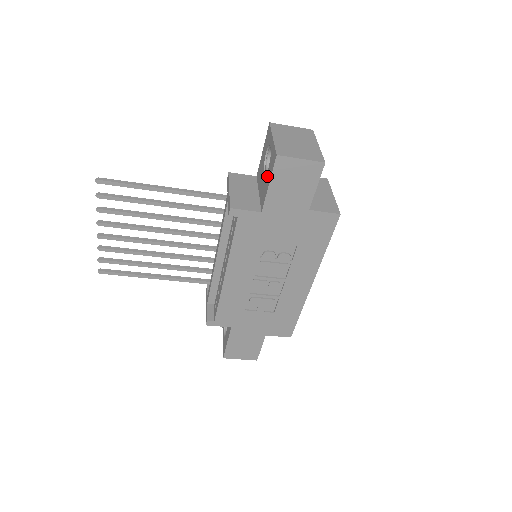
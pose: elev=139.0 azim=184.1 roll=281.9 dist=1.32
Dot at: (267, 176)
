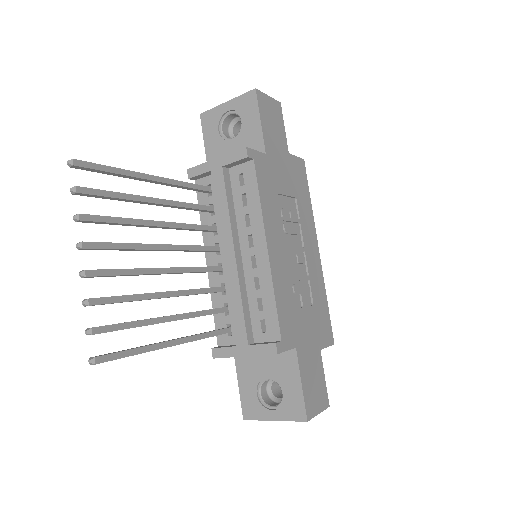
Dot at: (247, 125)
